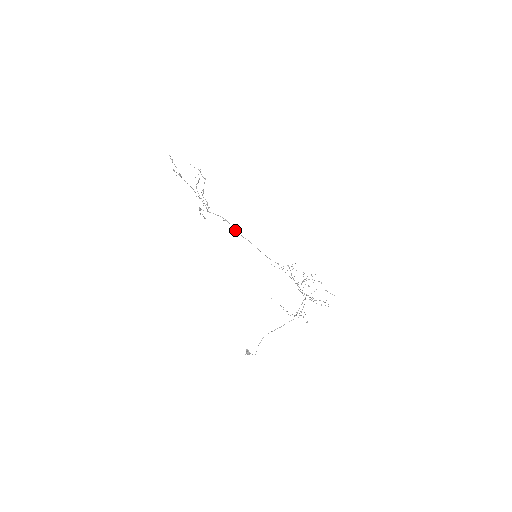
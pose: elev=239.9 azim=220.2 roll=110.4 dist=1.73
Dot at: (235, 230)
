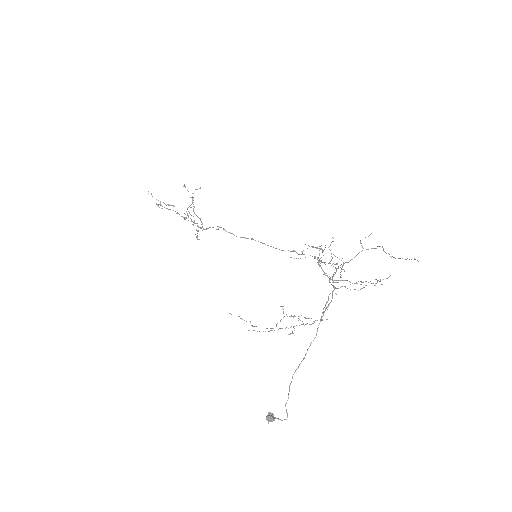
Dot at: (233, 234)
